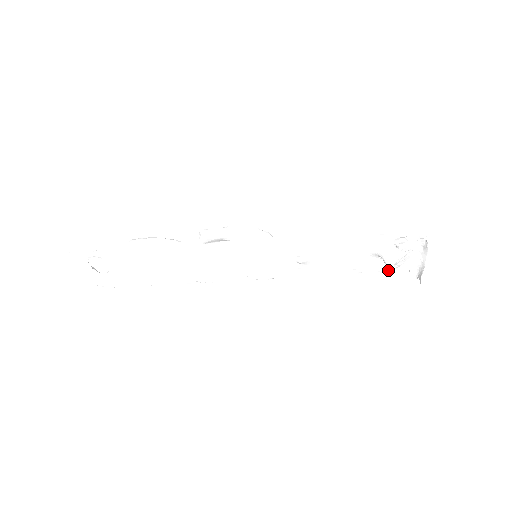
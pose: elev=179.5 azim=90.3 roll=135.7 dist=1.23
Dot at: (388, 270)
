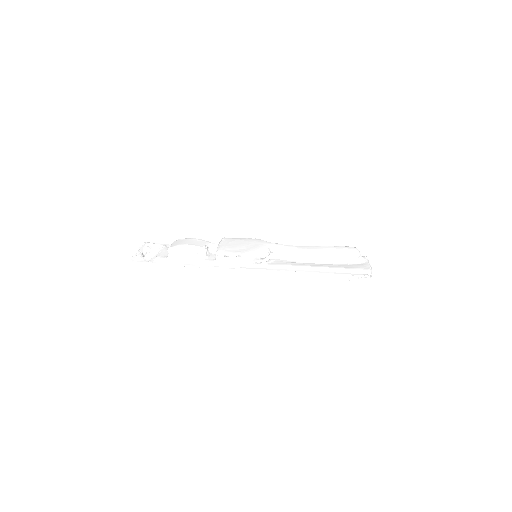
Dot at: occluded
